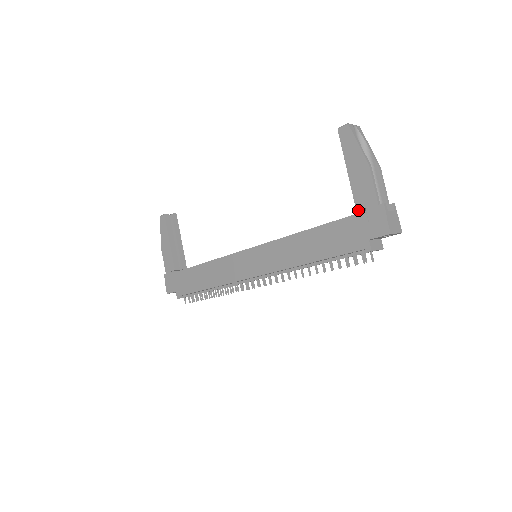
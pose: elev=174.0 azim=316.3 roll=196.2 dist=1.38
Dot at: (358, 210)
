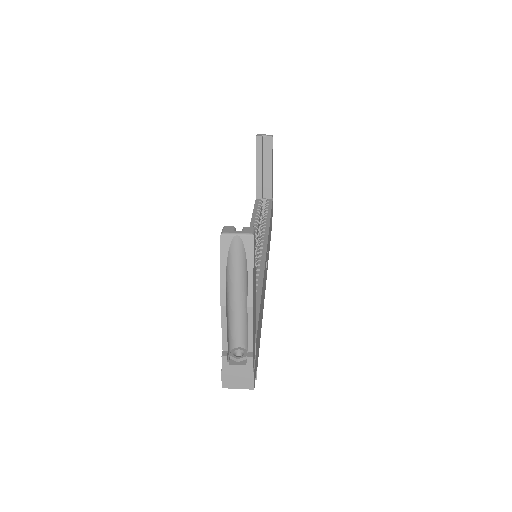
Dot at: occluded
